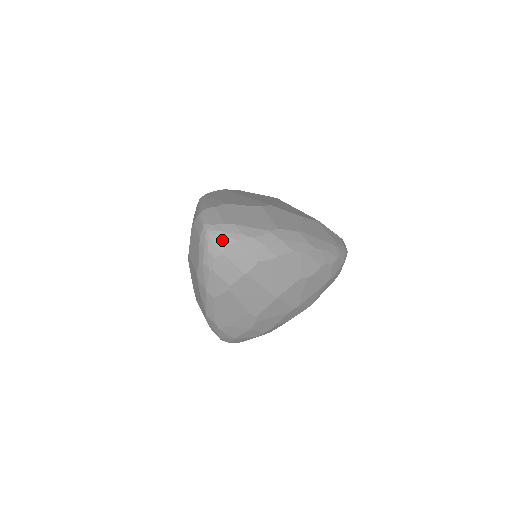
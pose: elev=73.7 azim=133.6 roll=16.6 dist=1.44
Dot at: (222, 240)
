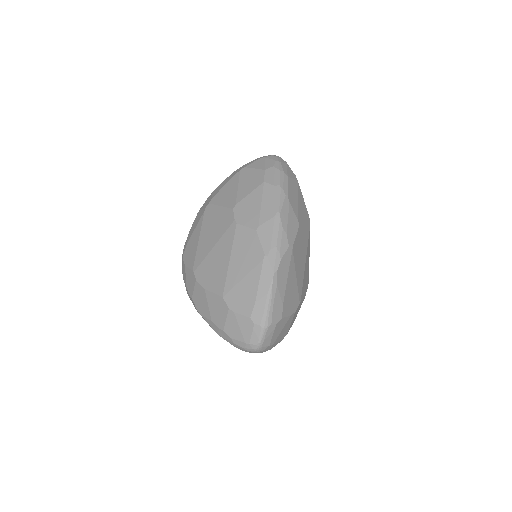
Dot at: occluded
